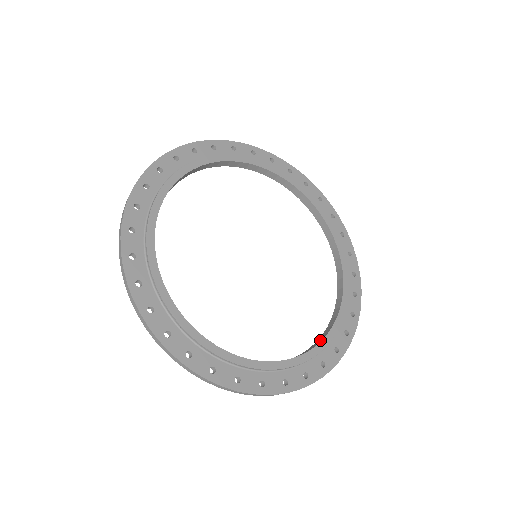
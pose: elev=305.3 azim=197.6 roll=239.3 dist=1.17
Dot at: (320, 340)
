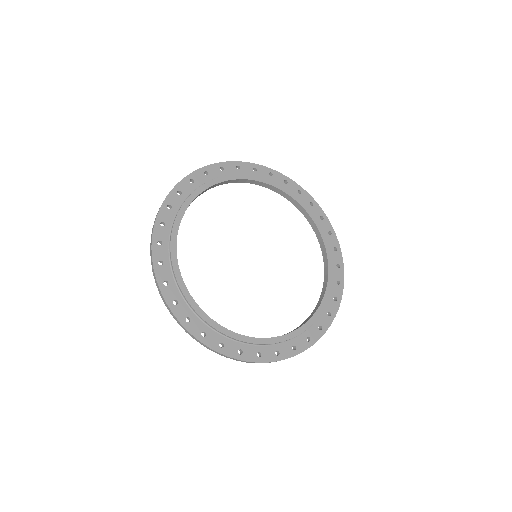
Dot at: (322, 298)
